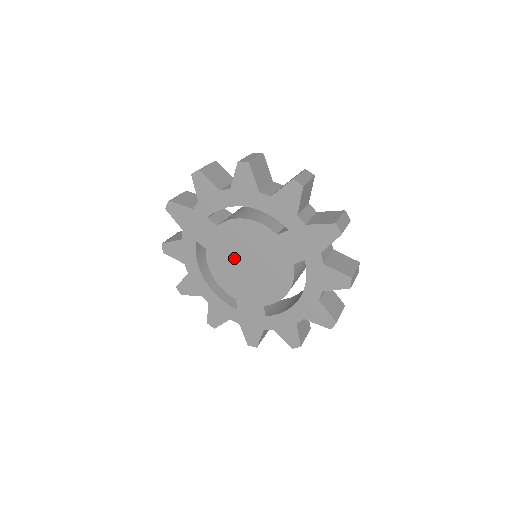
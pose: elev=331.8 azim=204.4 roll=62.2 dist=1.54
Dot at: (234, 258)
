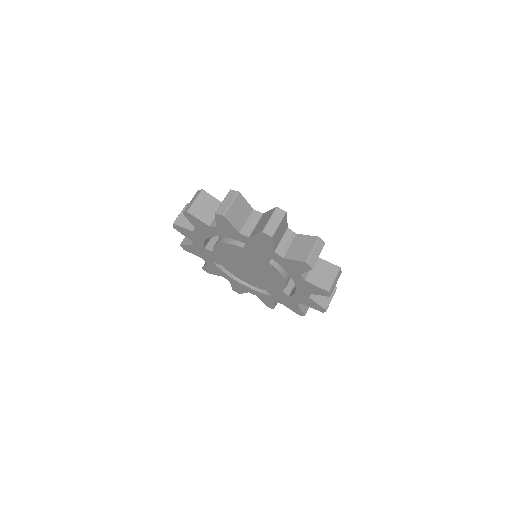
Dot at: (239, 267)
